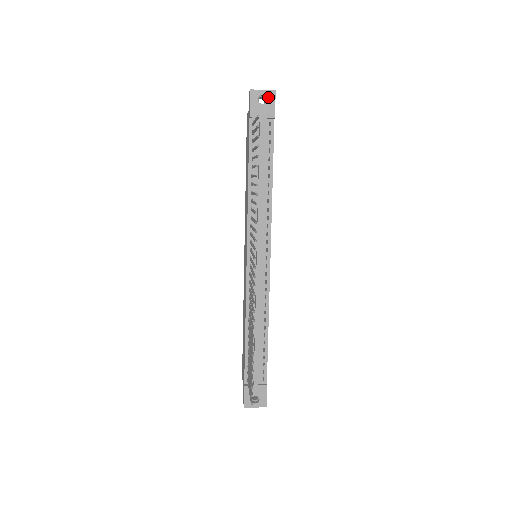
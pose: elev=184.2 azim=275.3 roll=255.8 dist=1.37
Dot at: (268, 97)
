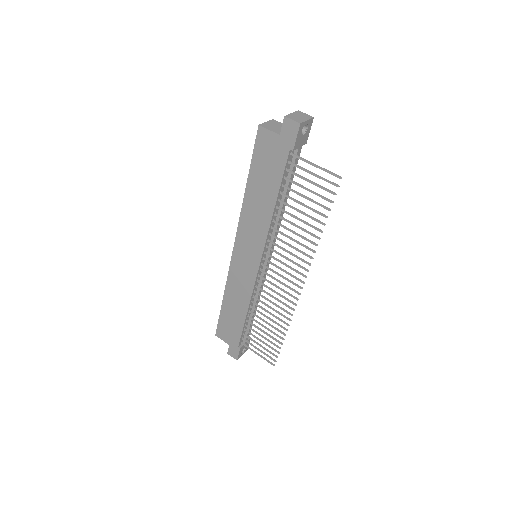
Dot at: (308, 126)
